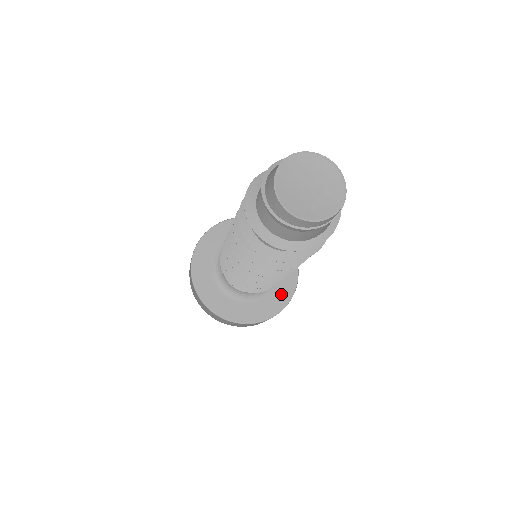
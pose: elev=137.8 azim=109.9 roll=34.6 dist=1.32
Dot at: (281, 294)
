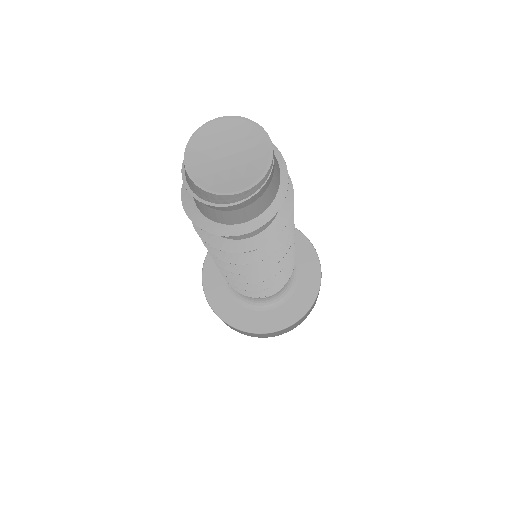
Dot at: (302, 298)
